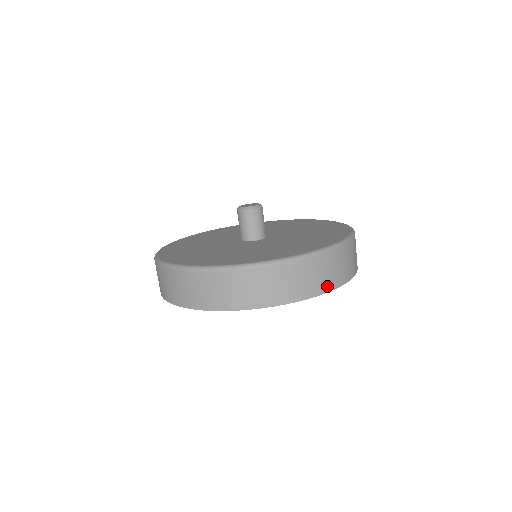
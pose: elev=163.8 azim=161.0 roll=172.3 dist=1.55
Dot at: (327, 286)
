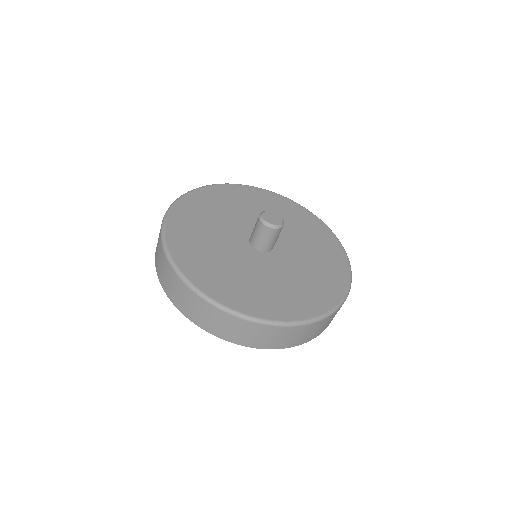
Dot at: (288, 345)
